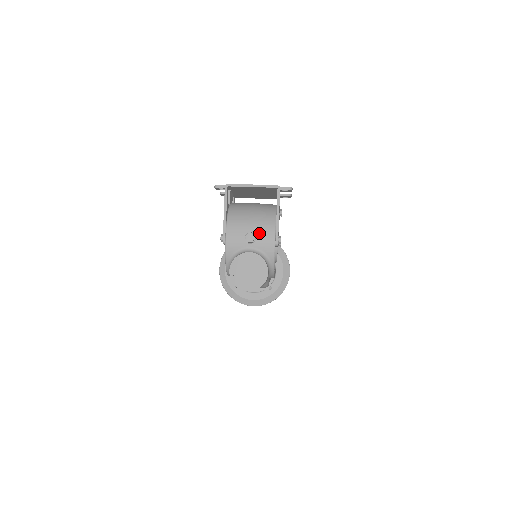
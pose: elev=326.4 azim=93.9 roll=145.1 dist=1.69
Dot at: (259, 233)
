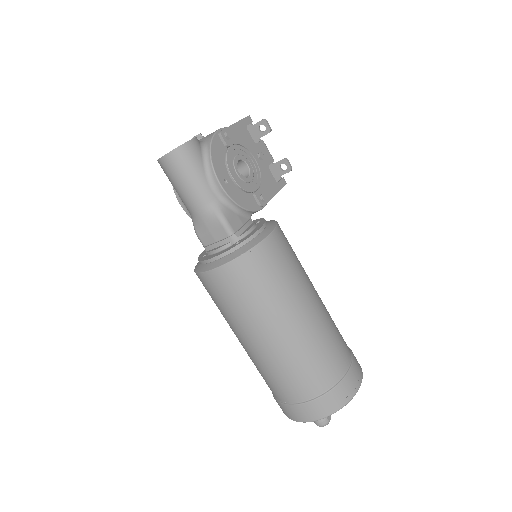
Dot at: occluded
